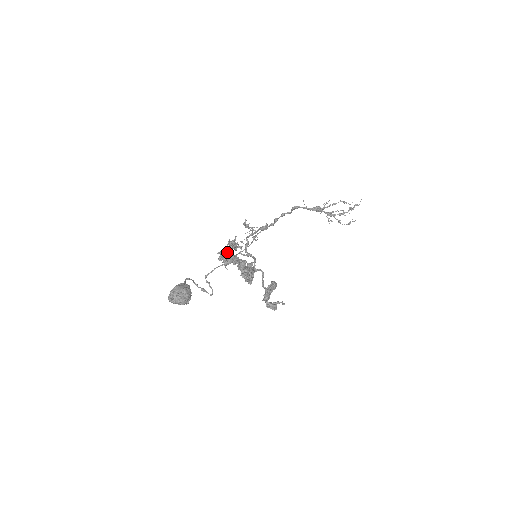
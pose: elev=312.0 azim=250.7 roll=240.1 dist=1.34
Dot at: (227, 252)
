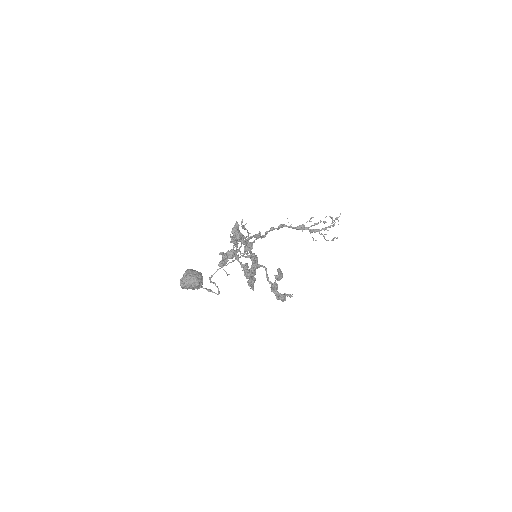
Dot at: (235, 227)
